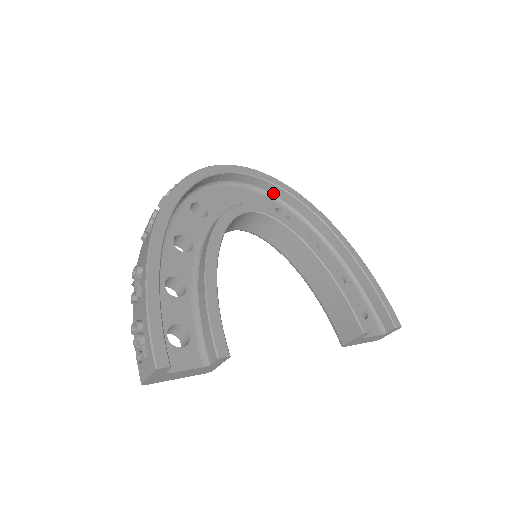
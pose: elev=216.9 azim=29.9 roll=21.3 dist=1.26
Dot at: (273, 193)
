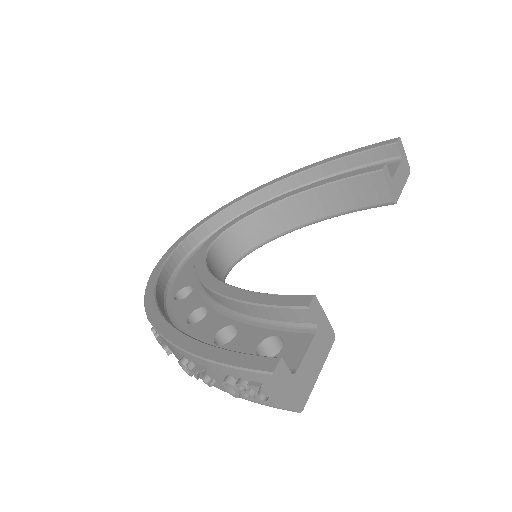
Dot at: (216, 227)
